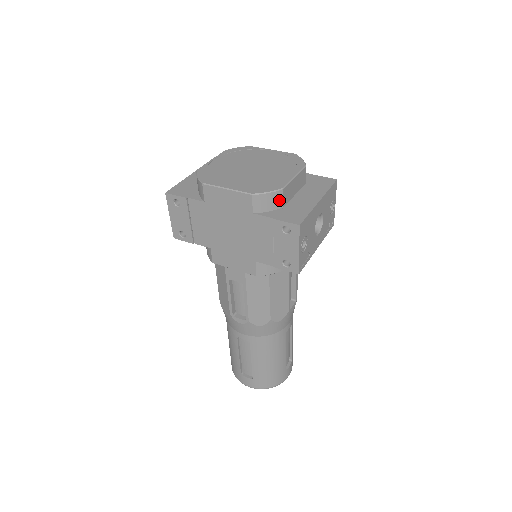
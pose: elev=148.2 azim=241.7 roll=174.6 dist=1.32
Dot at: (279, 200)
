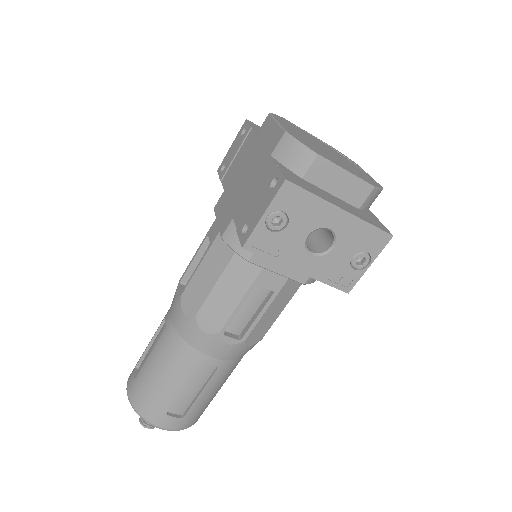
Dot at: (304, 164)
